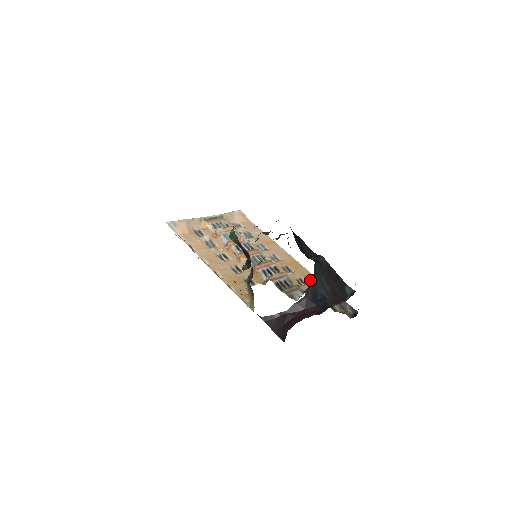
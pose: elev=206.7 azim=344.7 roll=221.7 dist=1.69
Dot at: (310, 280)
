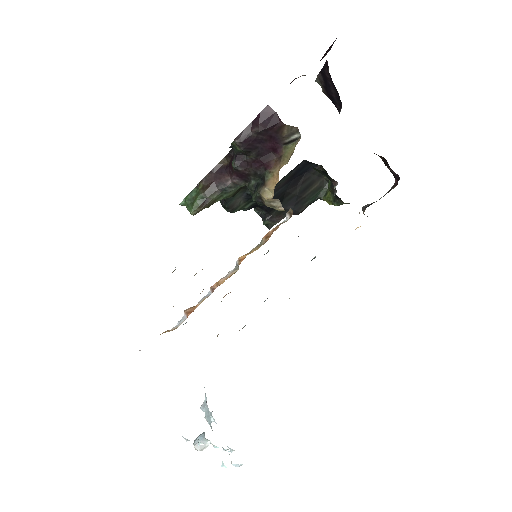
Dot at: occluded
